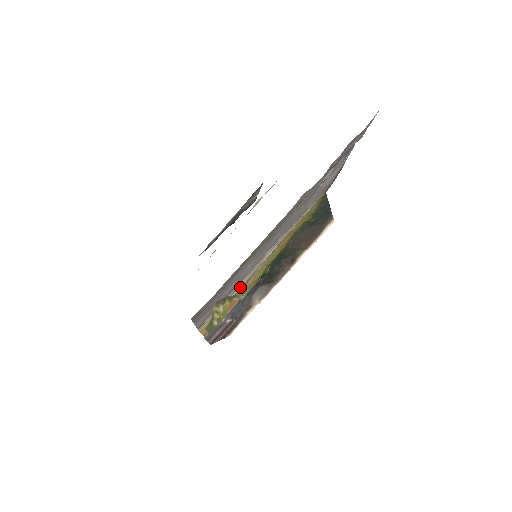
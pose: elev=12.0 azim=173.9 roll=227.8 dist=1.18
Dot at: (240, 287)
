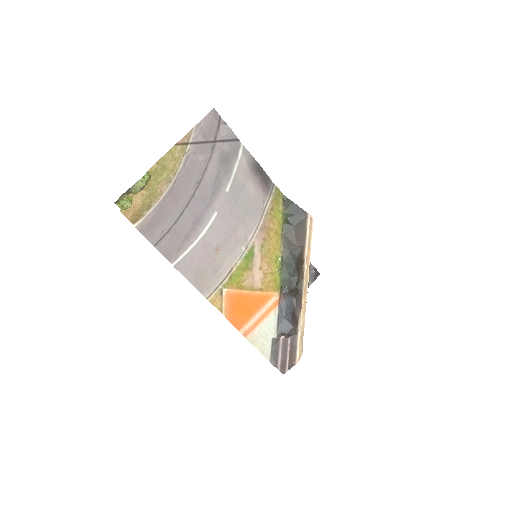
Dot at: (236, 269)
